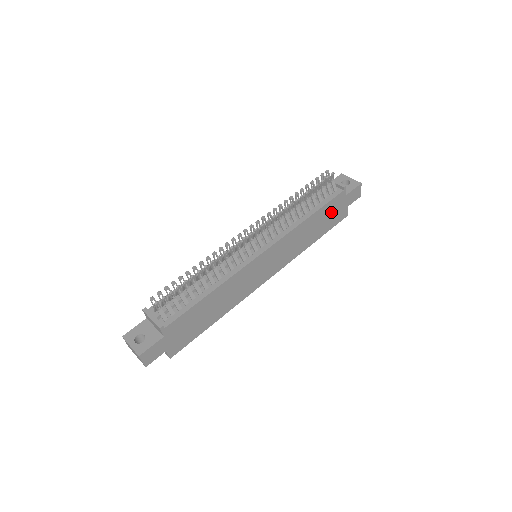
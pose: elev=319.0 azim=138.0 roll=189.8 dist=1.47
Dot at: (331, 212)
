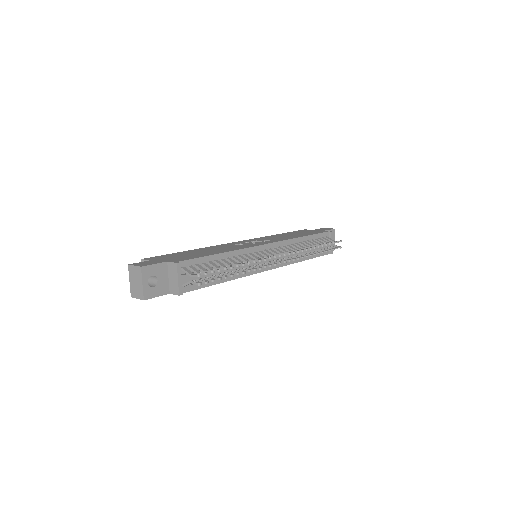
Dot at: occluded
